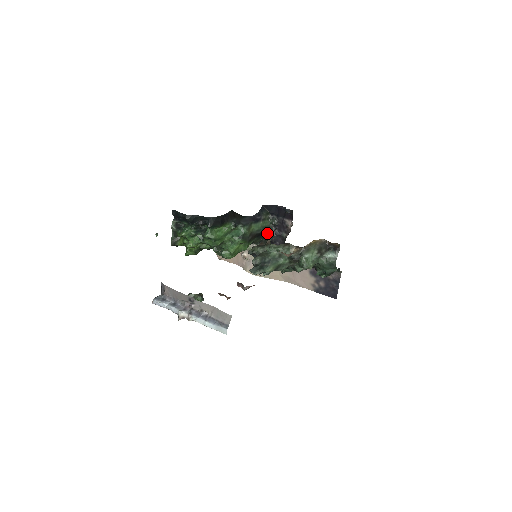
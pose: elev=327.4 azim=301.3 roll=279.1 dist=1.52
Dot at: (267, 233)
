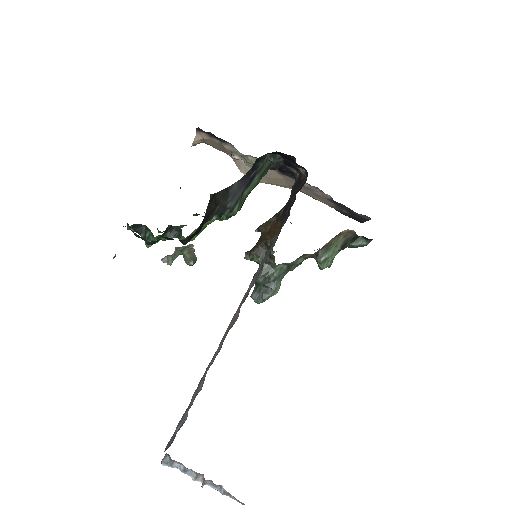
Dot at: (267, 171)
